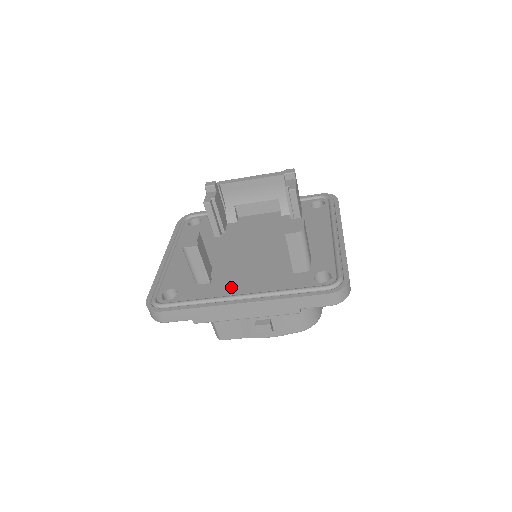
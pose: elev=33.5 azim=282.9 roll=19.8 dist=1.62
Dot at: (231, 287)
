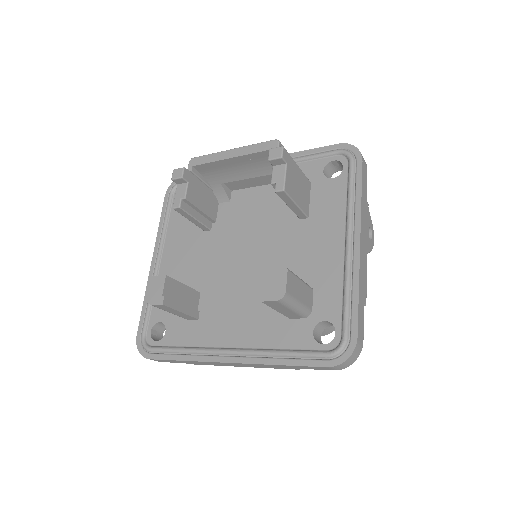
Dot at: (219, 332)
